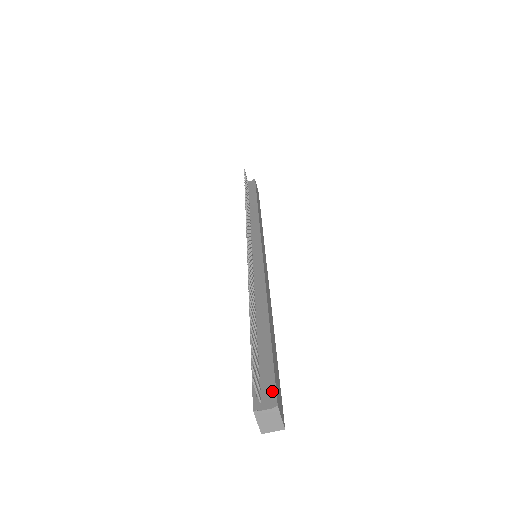
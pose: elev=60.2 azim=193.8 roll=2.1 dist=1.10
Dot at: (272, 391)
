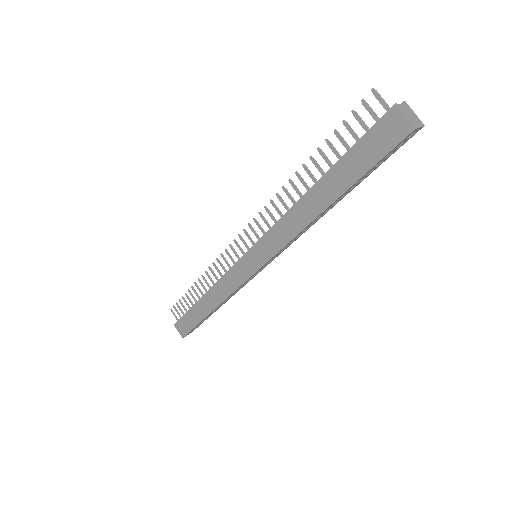
Dot at: occluded
